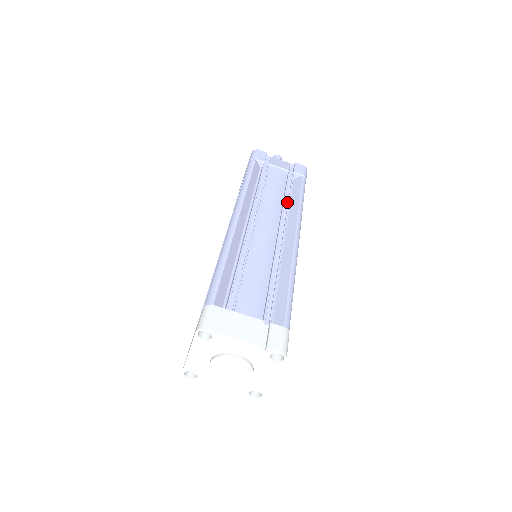
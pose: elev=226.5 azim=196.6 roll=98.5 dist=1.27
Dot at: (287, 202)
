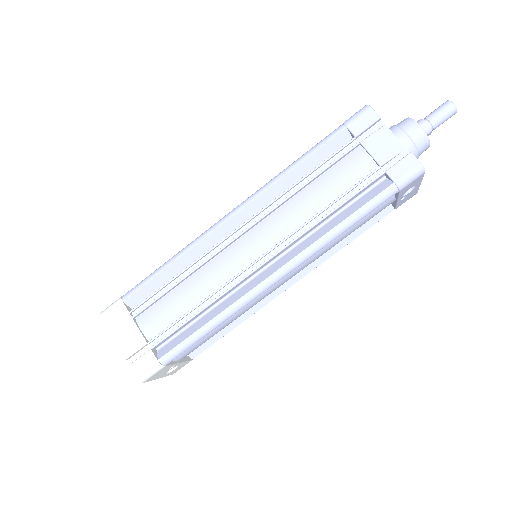
Dot at: (321, 219)
